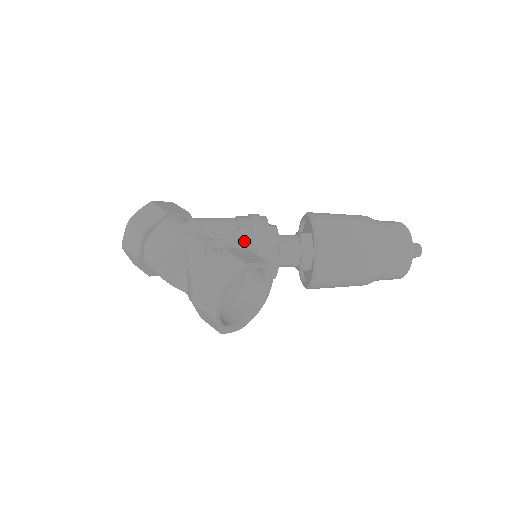
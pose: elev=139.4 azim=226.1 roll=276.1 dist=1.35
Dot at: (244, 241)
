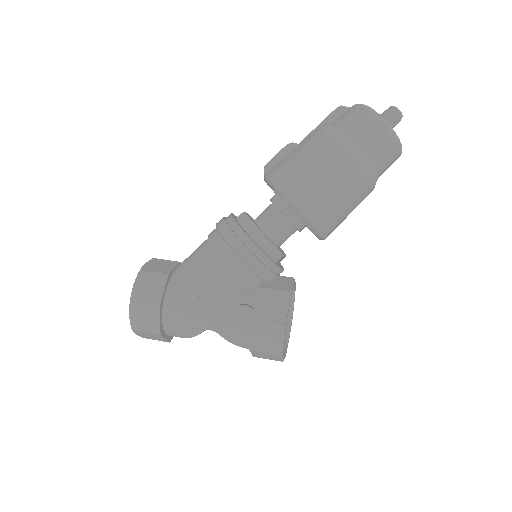
Dot at: (249, 279)
